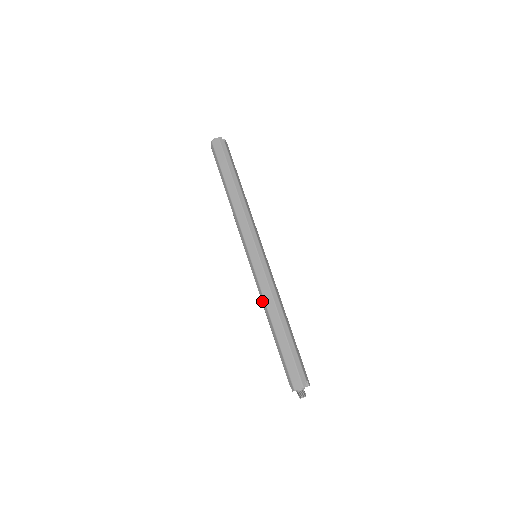
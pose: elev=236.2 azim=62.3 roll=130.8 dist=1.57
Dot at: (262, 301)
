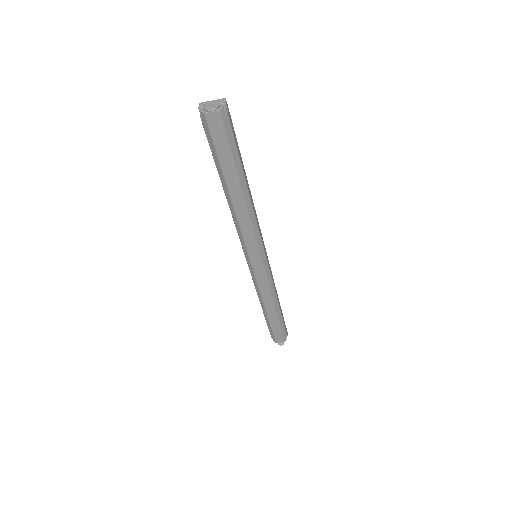
Dot at: (257, 293)
